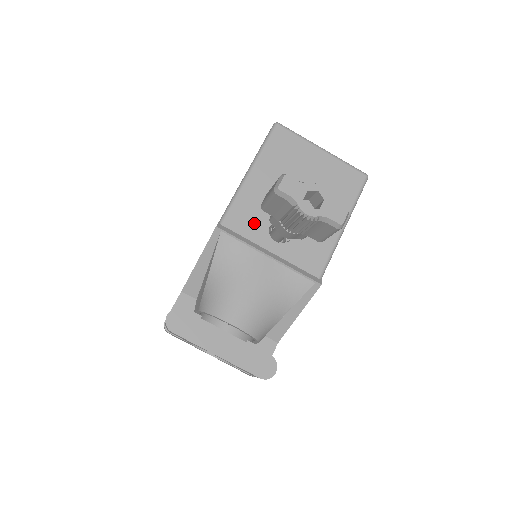
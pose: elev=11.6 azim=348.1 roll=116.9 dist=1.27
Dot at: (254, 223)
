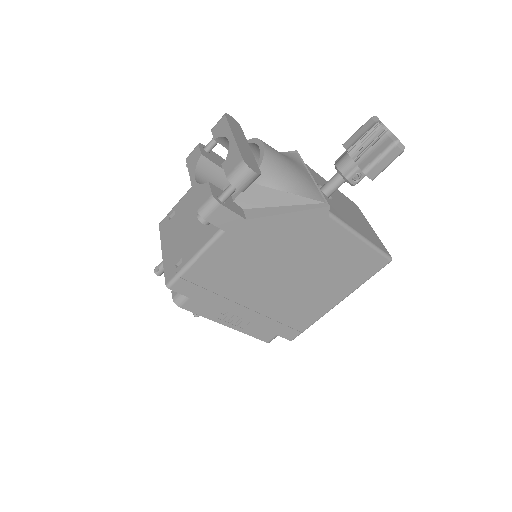
Dot at: (314, 176)
